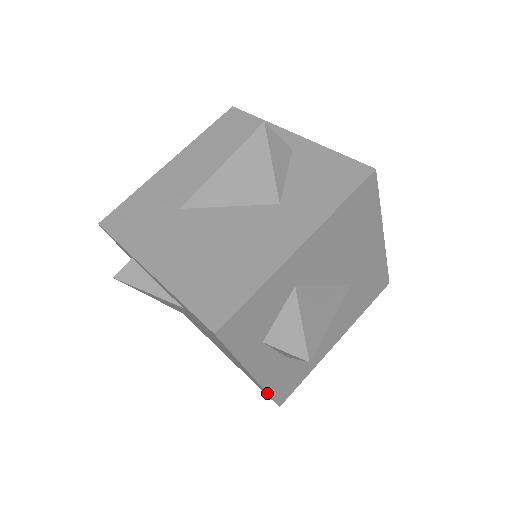
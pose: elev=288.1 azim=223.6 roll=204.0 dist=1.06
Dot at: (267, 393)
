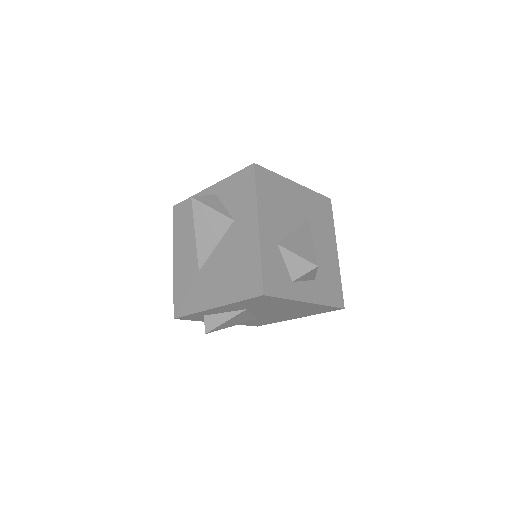
Dot at: (327, 306)
